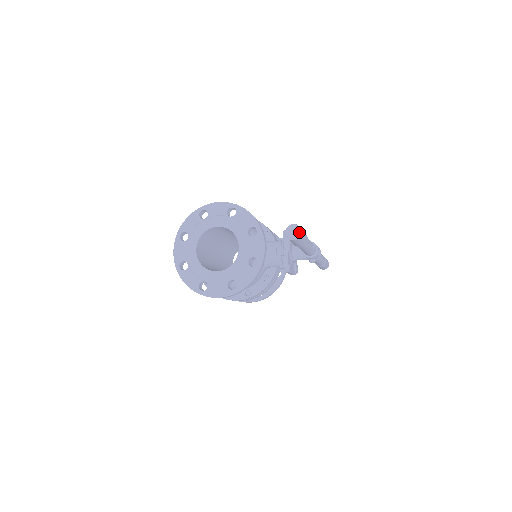
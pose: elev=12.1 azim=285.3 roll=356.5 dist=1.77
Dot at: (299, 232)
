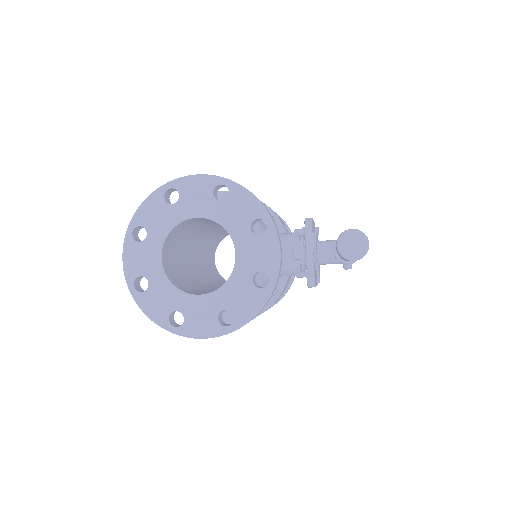
Dot at: (365, 245)
